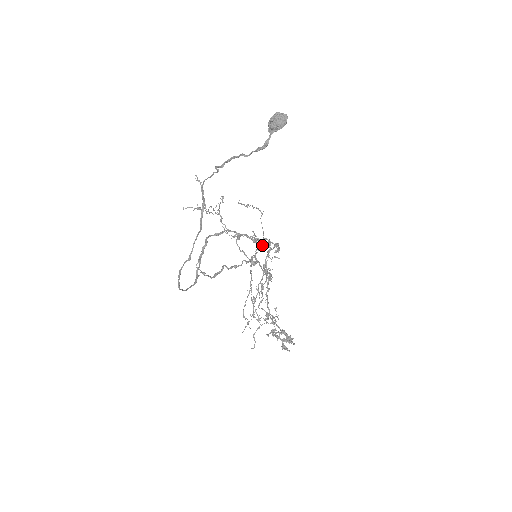
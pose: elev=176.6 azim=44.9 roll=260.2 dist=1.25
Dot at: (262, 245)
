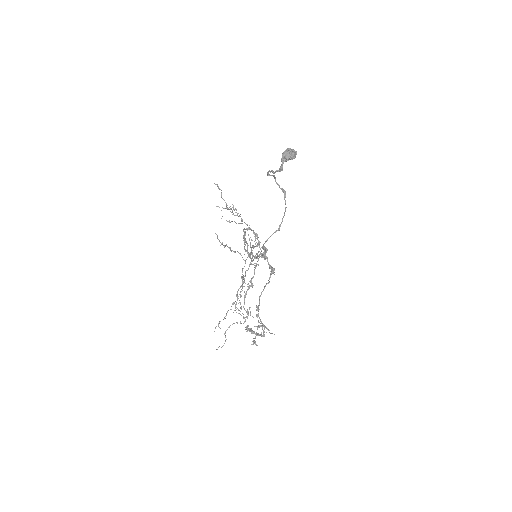
Dot at: occluded
